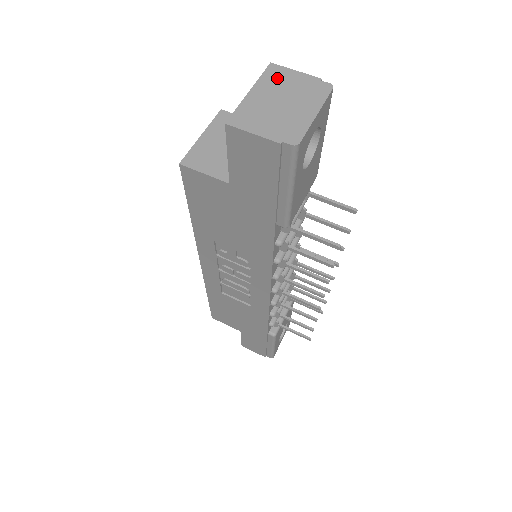
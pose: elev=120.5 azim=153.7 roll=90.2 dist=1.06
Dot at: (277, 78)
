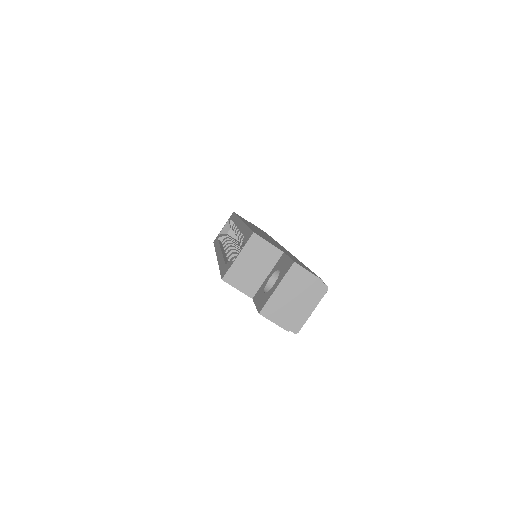
Dot at: (296, 277)
